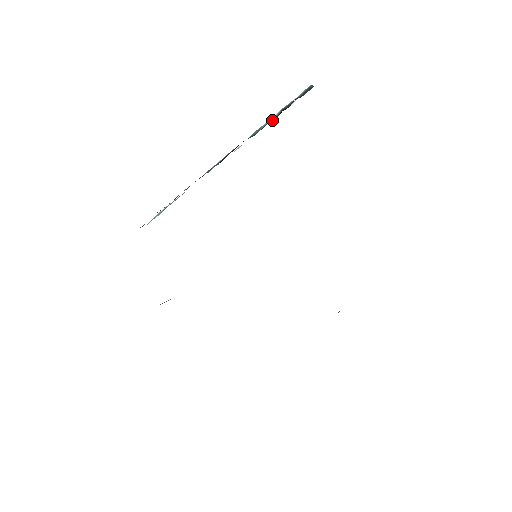
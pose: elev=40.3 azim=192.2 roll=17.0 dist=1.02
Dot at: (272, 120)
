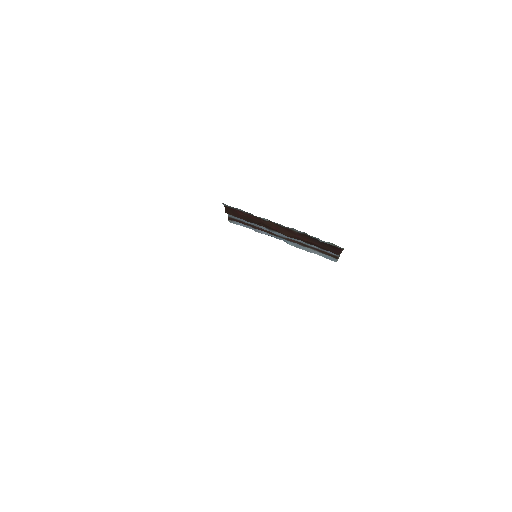
Dot at: (315, 252)
